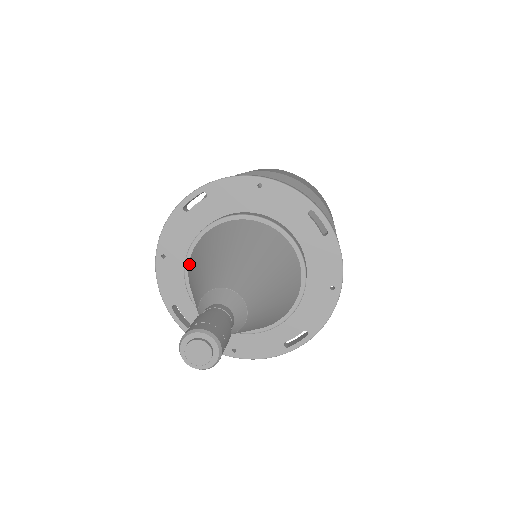
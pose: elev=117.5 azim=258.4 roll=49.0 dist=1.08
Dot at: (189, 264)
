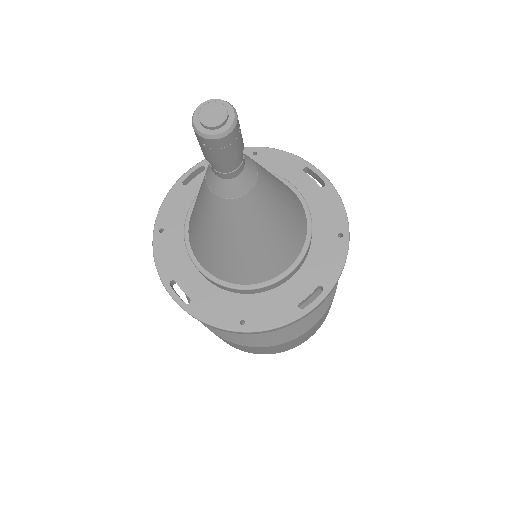
Dot at: (189, 220)
